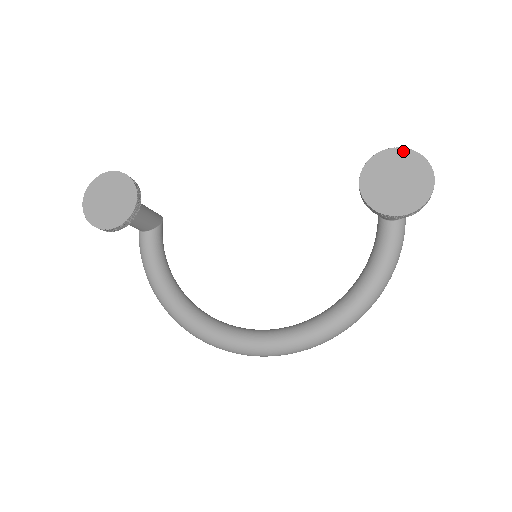
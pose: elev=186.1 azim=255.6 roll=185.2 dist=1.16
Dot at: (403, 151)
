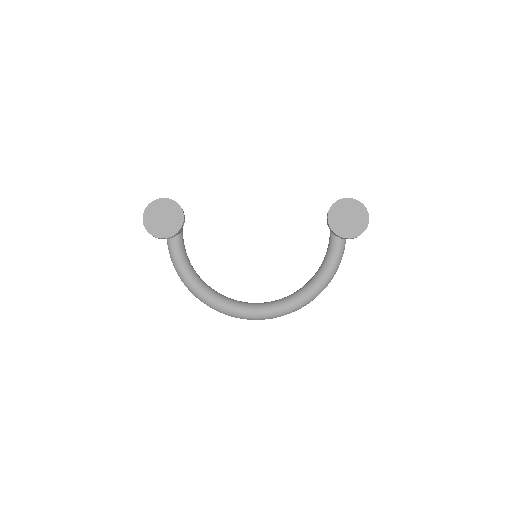
Dot at: (352, 200)
